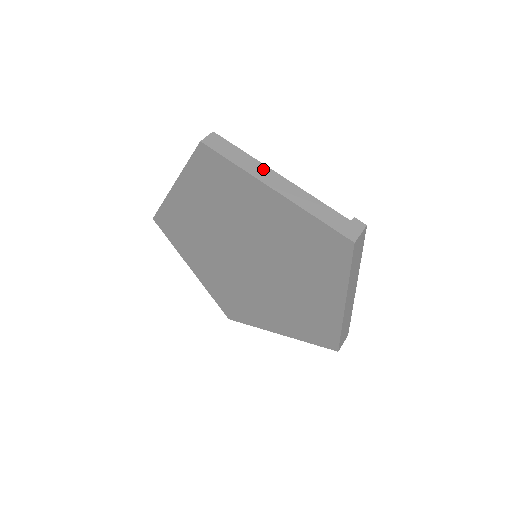
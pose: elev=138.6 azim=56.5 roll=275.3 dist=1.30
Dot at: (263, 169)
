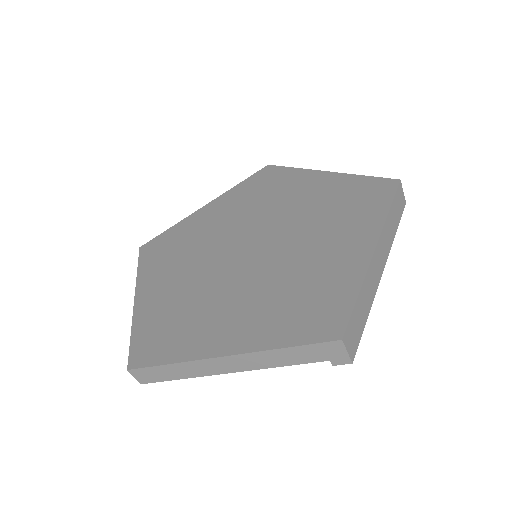
Dot at: occluded
